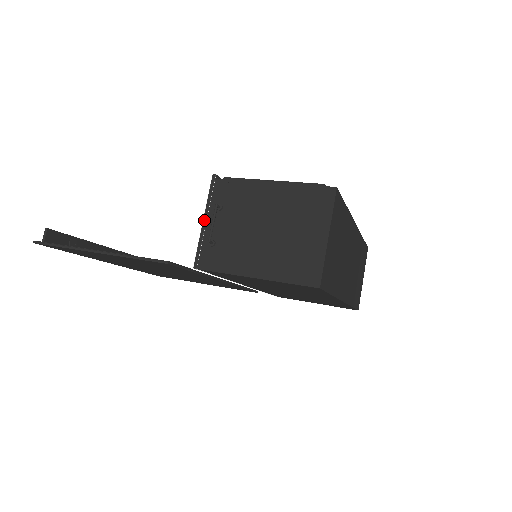
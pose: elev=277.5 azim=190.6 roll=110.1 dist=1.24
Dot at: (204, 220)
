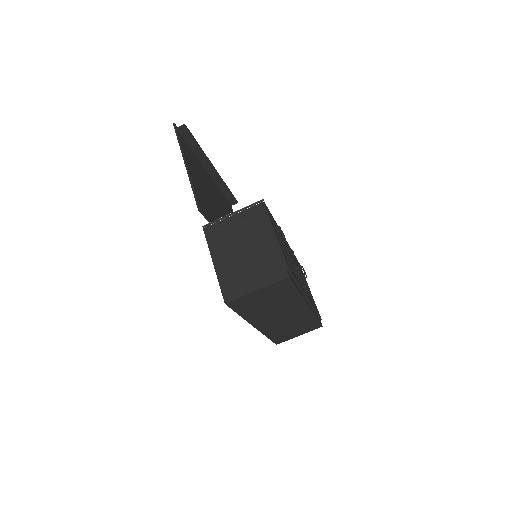
Dot at: (233, 213)
